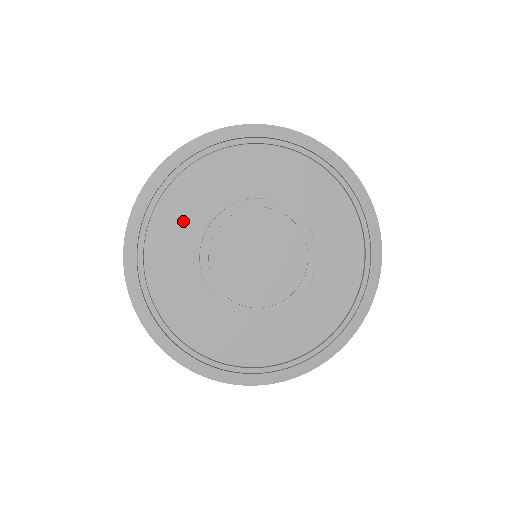
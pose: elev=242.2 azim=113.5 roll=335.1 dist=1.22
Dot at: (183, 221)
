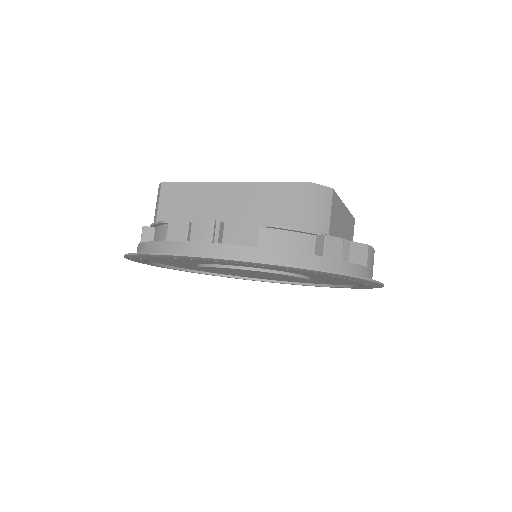
Dot at: occluded
